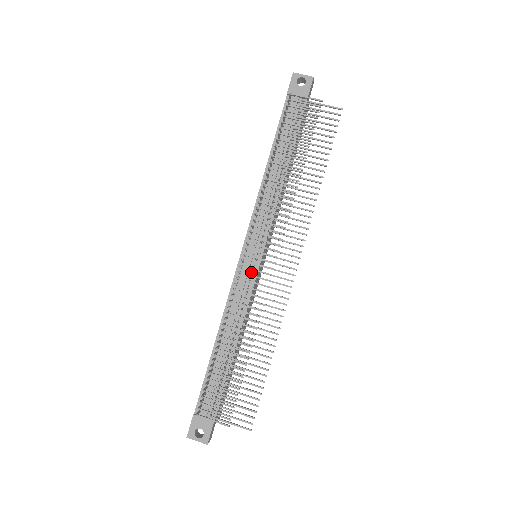
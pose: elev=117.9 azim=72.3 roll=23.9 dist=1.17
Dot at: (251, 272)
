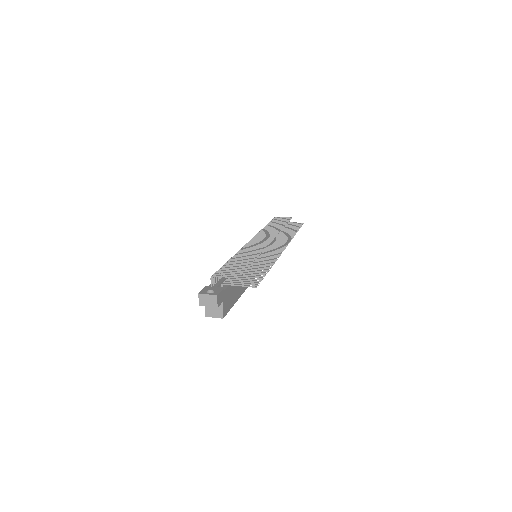
Dot at: occluded
